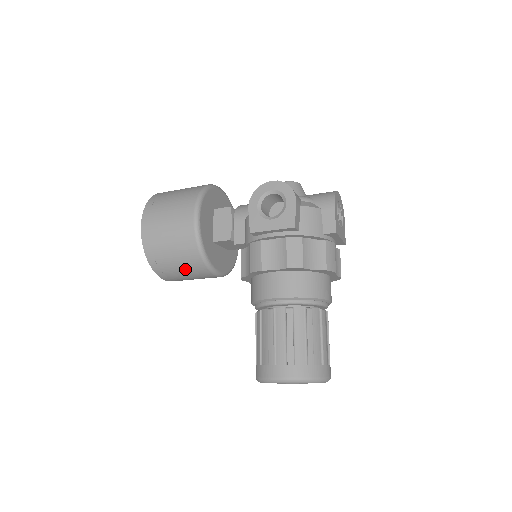
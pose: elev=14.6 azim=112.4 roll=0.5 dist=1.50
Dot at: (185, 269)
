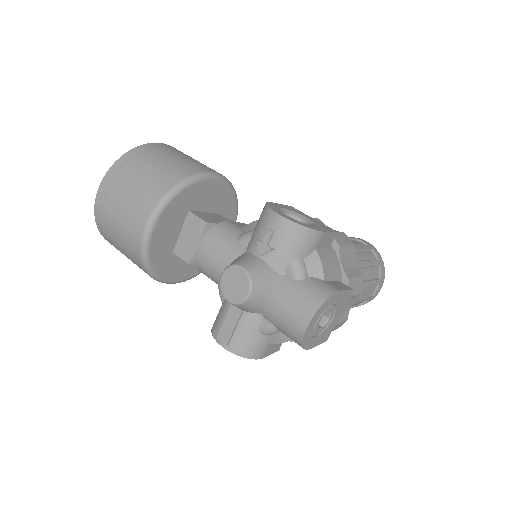
Dot at: occluded
